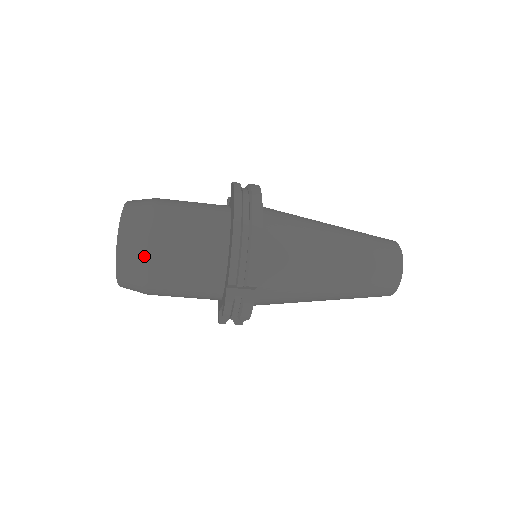
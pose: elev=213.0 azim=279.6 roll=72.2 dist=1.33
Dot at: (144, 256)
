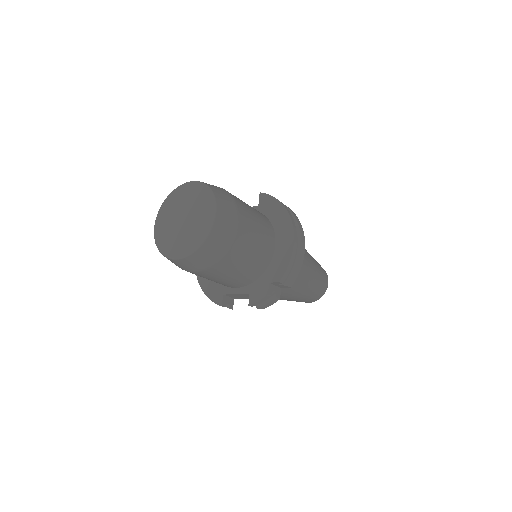
Dot at: (229, 243)
